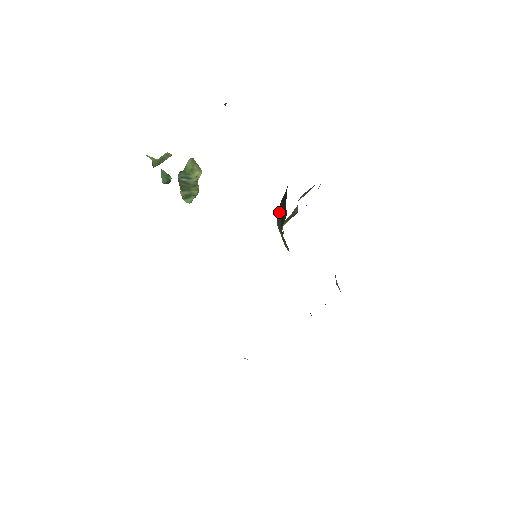
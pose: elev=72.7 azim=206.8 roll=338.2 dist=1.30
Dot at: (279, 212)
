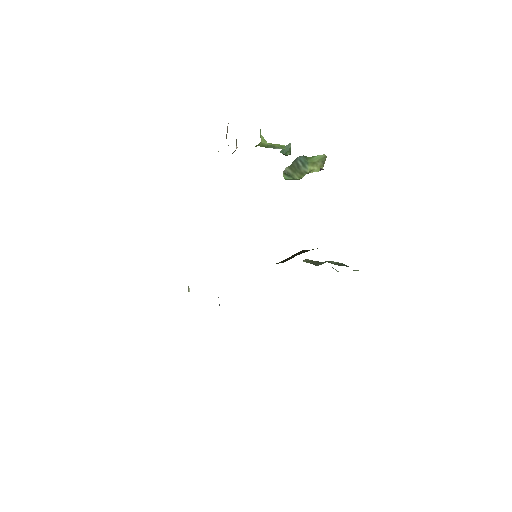
Dot at: occluded
